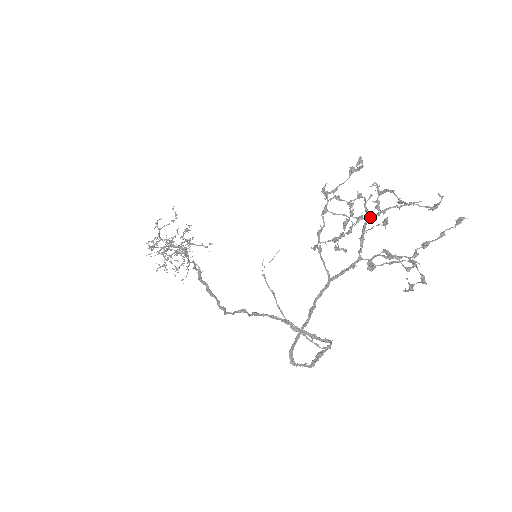
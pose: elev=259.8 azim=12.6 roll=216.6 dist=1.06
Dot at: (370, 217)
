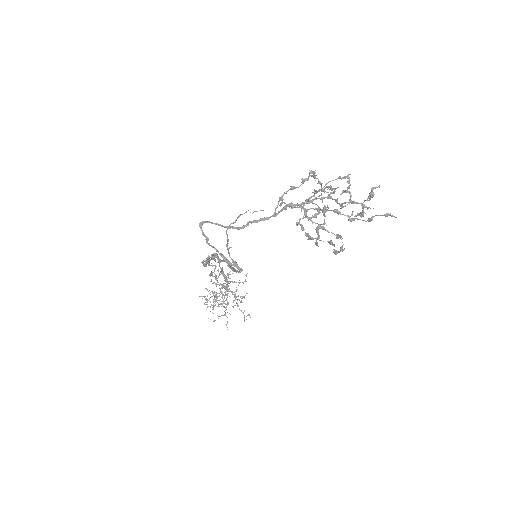
Dot at: (328, 197)
